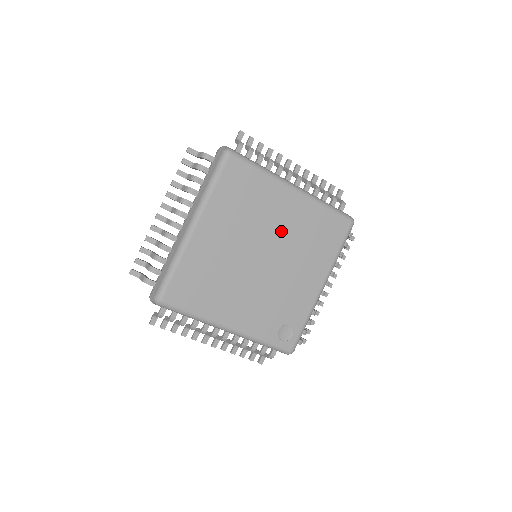
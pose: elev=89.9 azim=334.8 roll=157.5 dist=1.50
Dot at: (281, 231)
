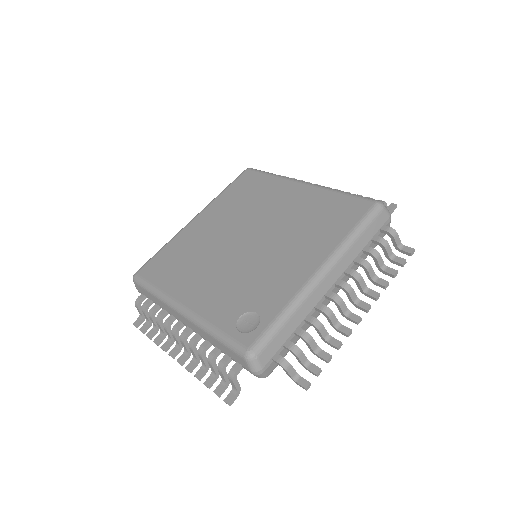
Dot at: (277, 216)
